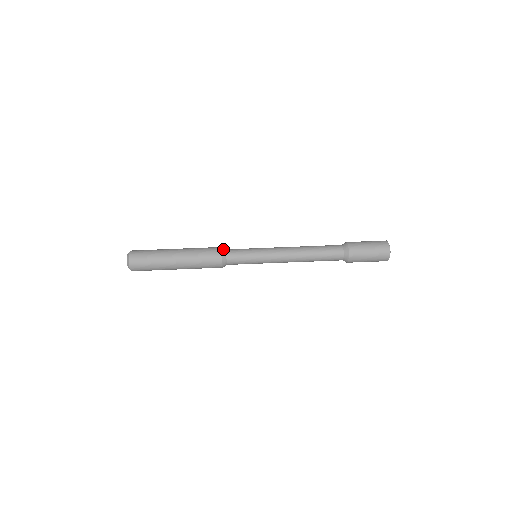
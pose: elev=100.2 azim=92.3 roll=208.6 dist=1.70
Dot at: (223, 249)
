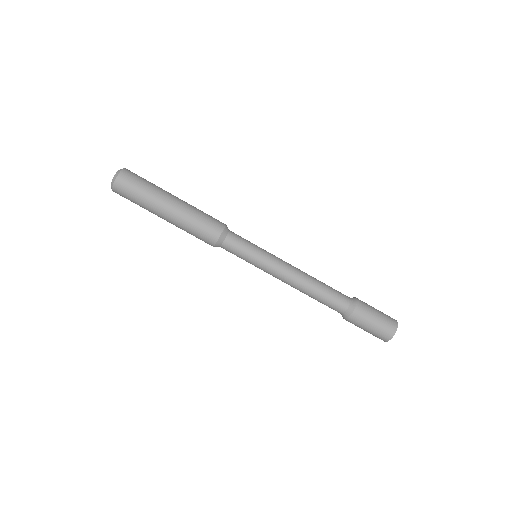
Dot at: (220, 240)
